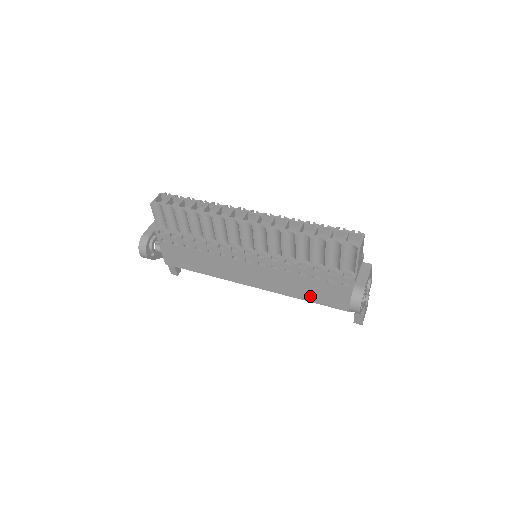
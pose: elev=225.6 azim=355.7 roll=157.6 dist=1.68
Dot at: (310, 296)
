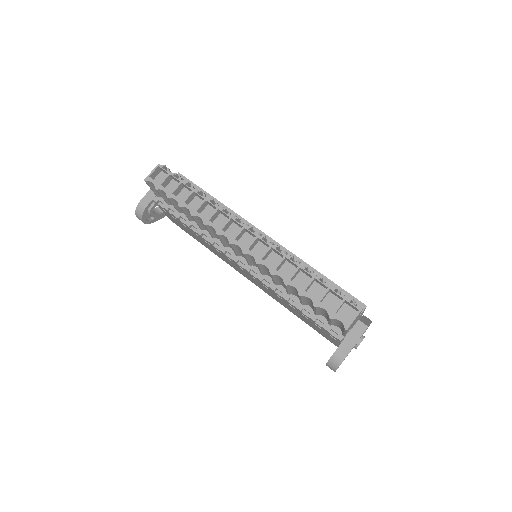
Dot at: (301, 318)
